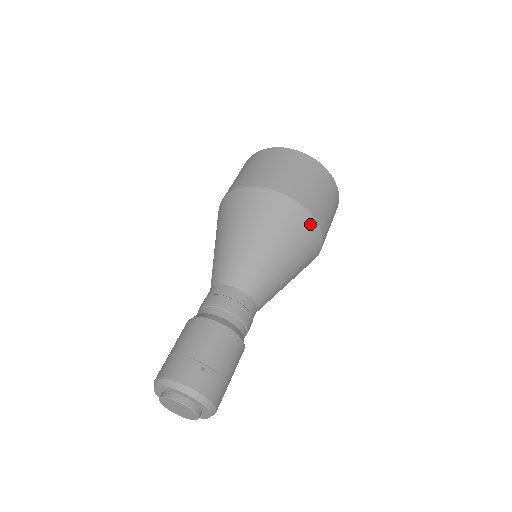
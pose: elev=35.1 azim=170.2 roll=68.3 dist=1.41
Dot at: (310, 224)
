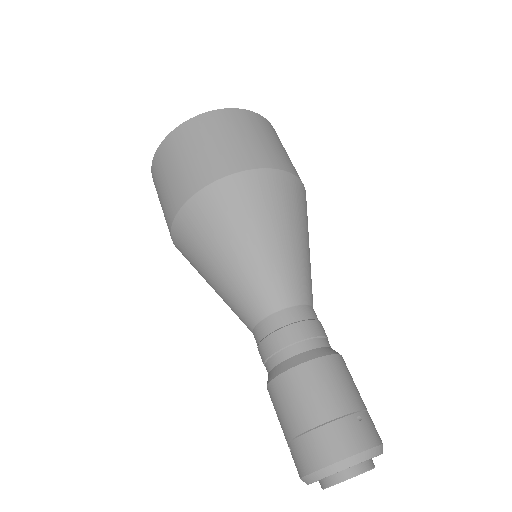
Dot at: (303, 191)
